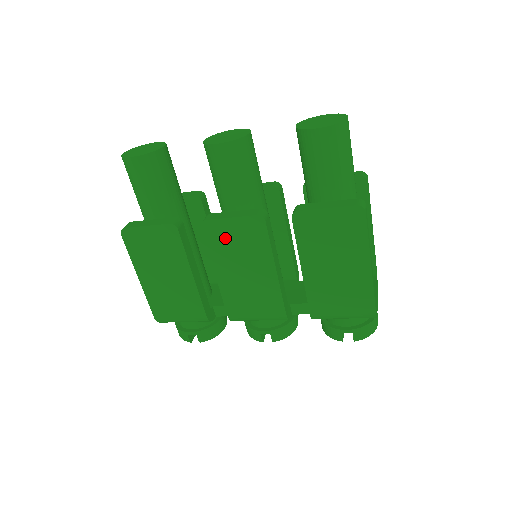
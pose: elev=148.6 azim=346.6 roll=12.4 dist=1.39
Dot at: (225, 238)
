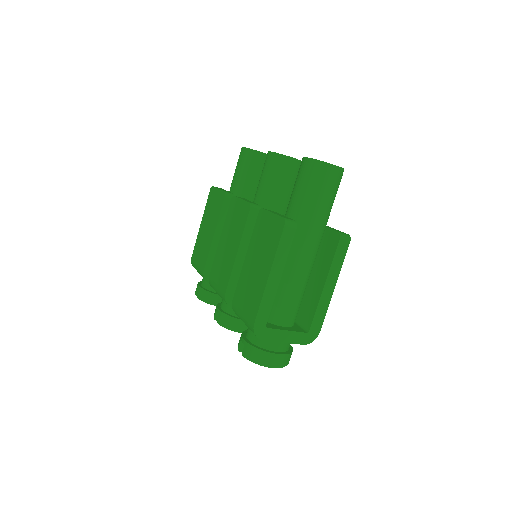
Dot at: (234, 213)
